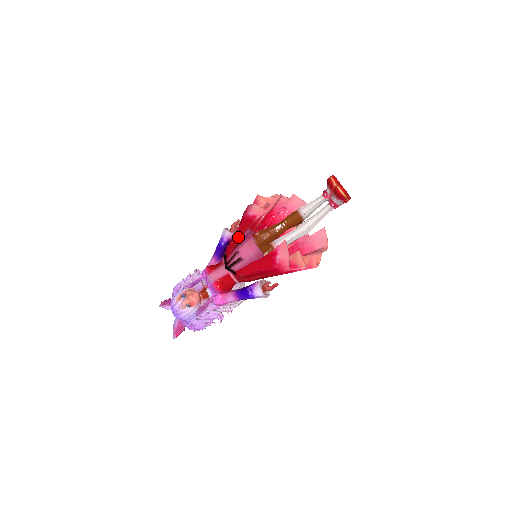
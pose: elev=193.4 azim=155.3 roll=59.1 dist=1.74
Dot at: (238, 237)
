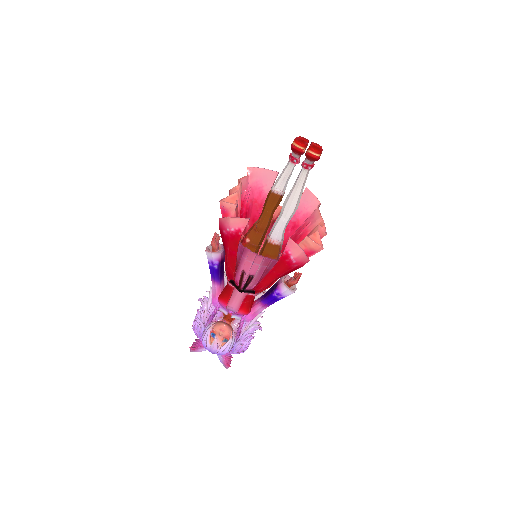
Dot at: (233, 258)
